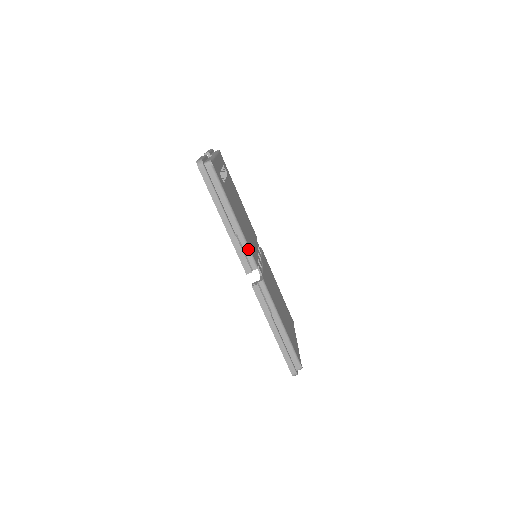
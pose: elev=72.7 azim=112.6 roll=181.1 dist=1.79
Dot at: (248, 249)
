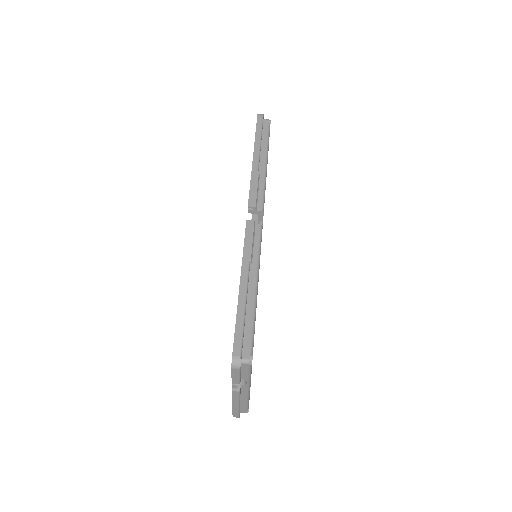
Dot at: (263, 190)
